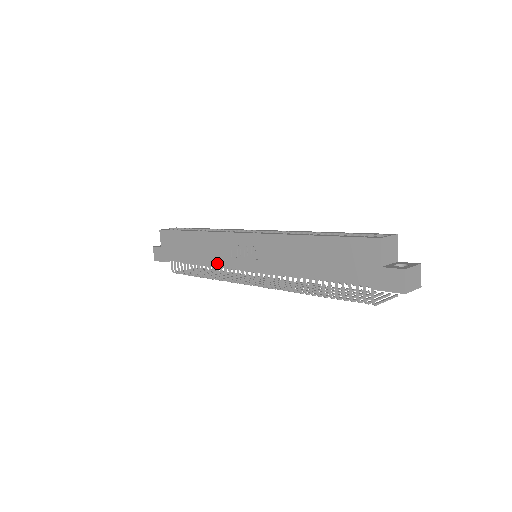
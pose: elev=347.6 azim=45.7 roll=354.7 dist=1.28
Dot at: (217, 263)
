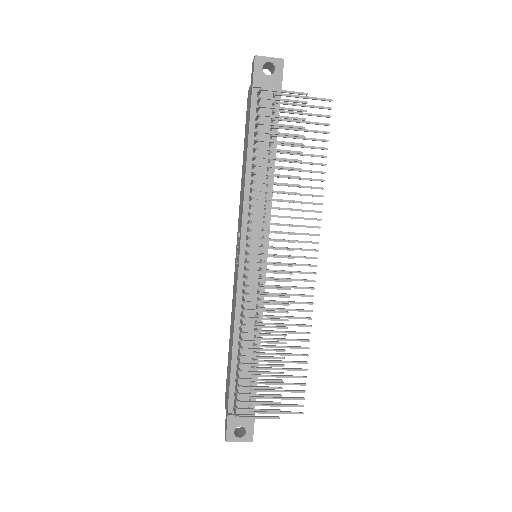
Dot at: (235, 303)
